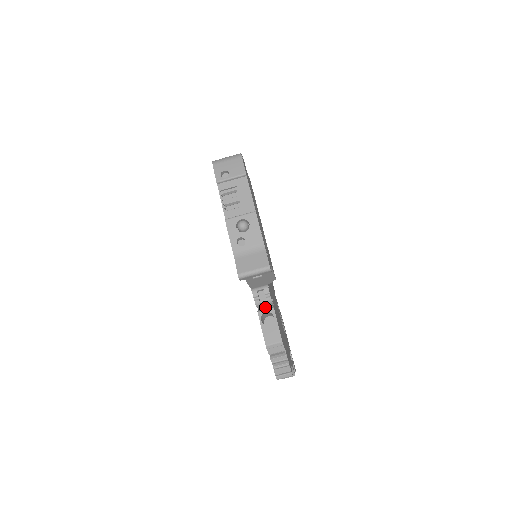
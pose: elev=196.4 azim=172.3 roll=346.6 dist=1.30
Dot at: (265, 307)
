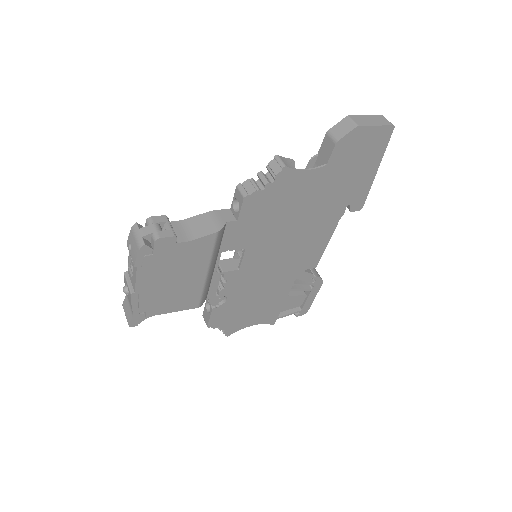
Dot at: occluded
